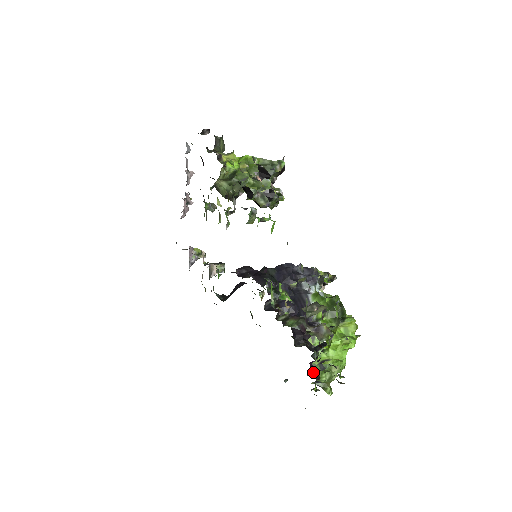
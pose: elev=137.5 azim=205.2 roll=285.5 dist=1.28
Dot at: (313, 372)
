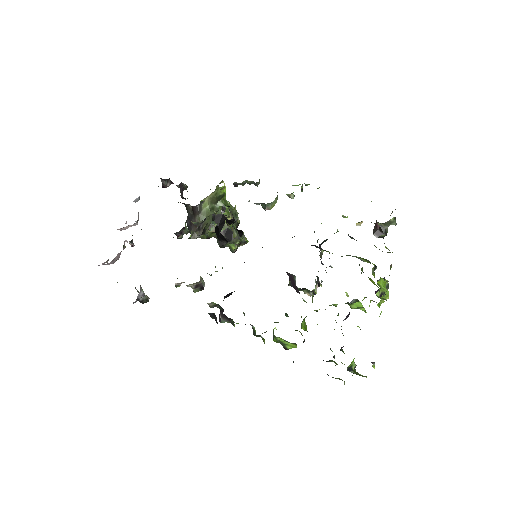
Dot at: (385, 294)
